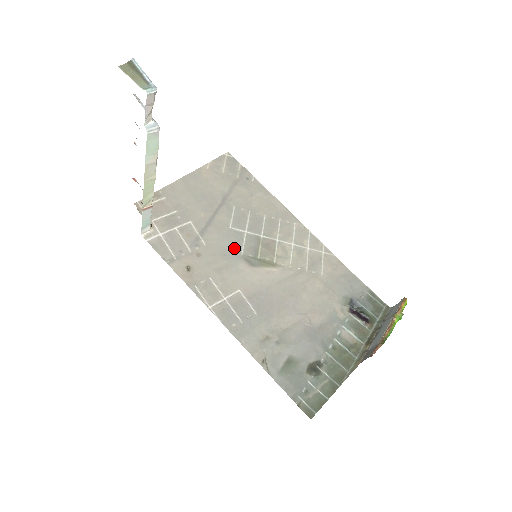
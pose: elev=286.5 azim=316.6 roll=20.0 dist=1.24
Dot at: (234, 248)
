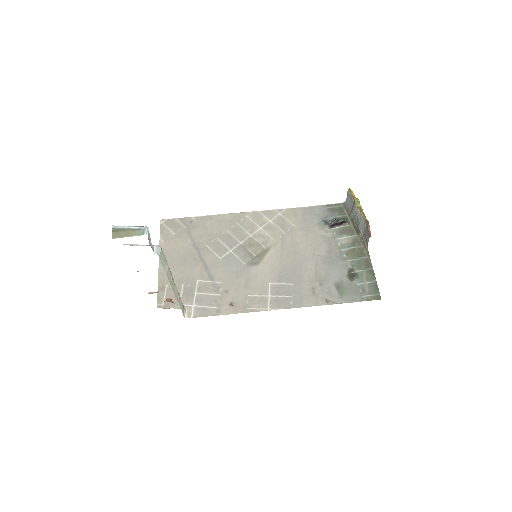
Dot at: (237, 266)
